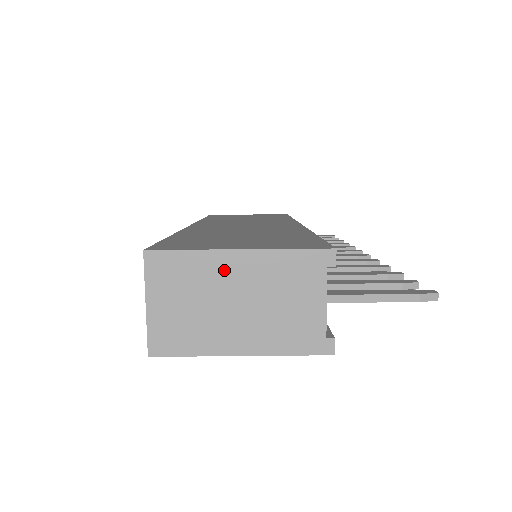
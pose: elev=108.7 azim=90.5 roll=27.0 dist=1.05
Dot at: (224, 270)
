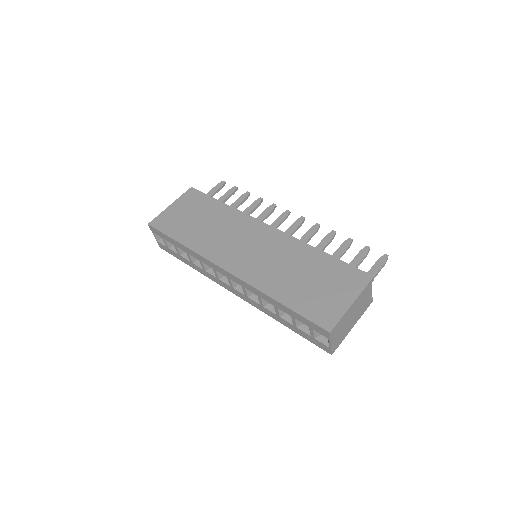
Dot at: (349, 313)
